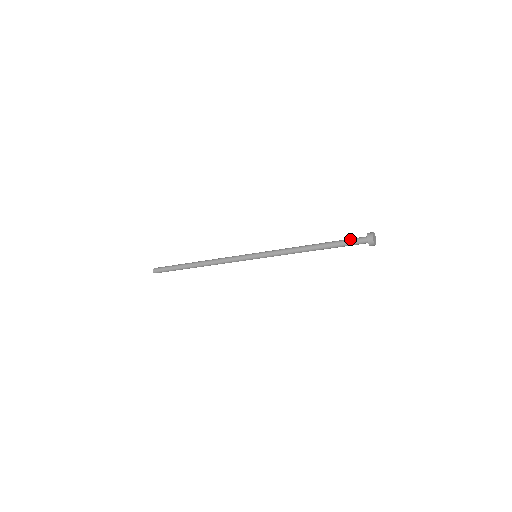
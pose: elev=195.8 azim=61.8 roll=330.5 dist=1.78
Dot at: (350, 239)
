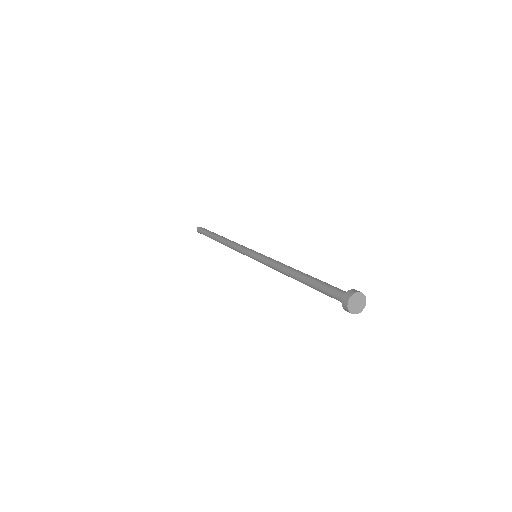
Dot at: (329, 288)
